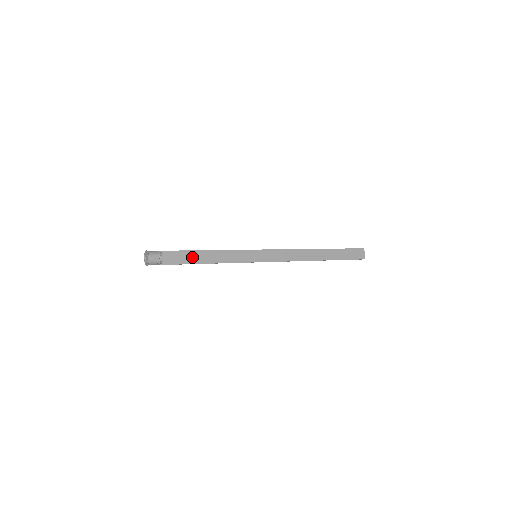
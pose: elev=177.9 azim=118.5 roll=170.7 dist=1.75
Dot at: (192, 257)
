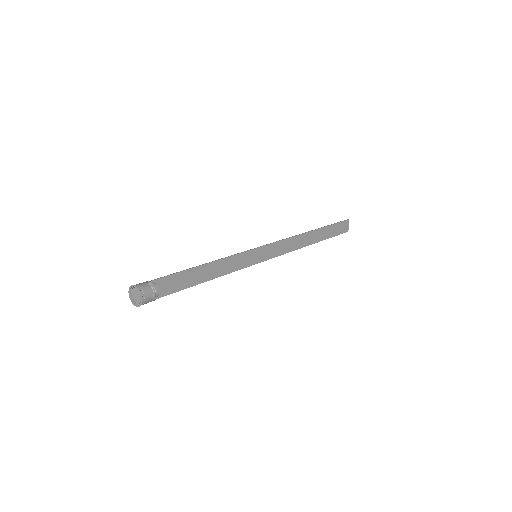
Dot at: (190, 278)
